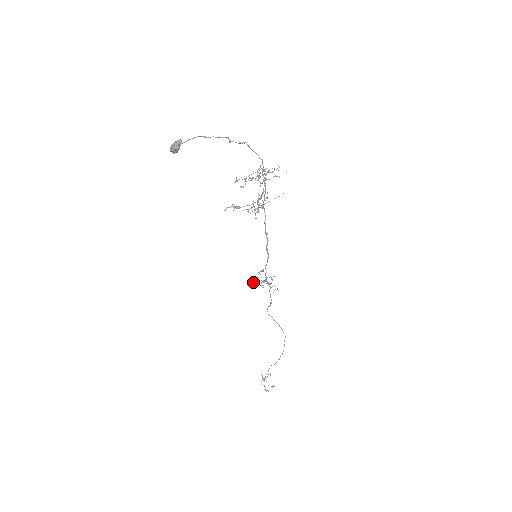
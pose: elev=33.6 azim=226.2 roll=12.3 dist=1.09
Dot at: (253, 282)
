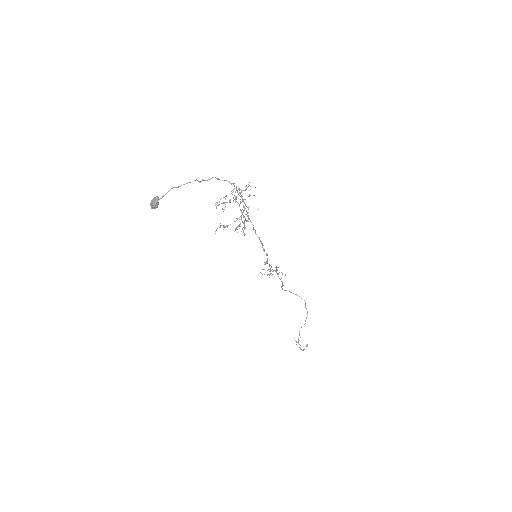
Dot at: occluded
